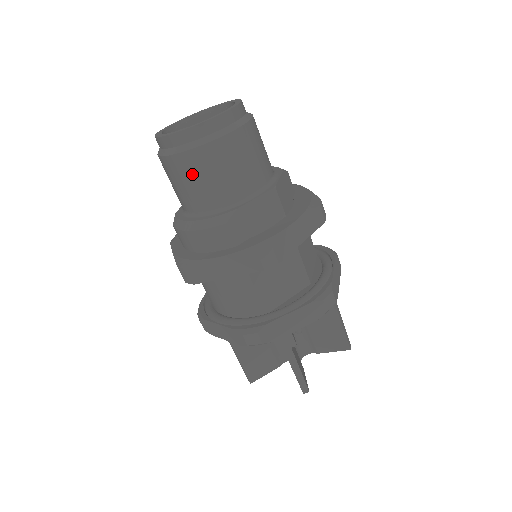
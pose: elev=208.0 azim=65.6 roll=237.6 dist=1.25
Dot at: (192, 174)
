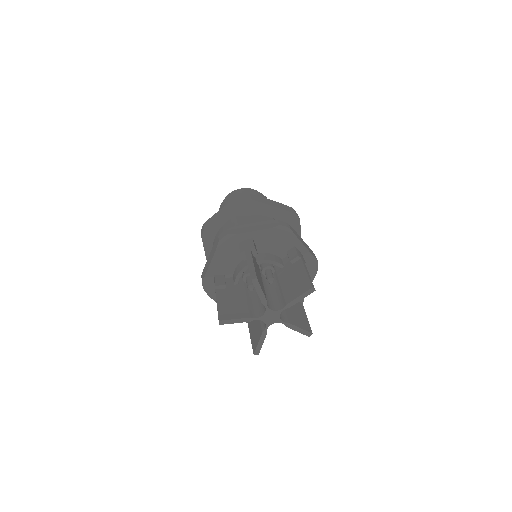
Dot at: (227, 203)
